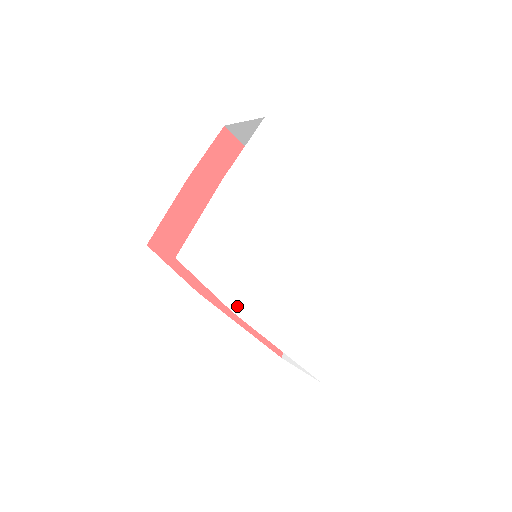
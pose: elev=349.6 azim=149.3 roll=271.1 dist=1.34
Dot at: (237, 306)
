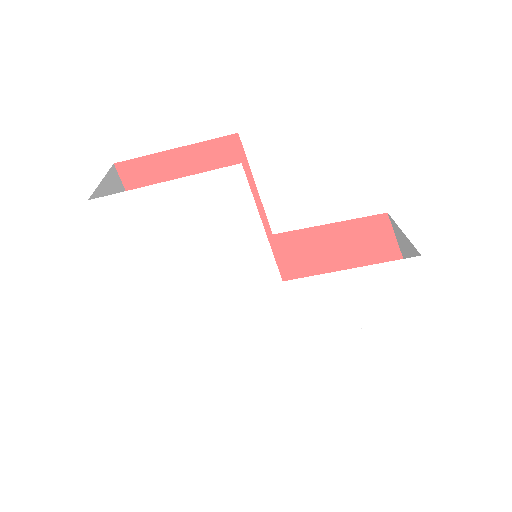
Dot at: (262, 340)
